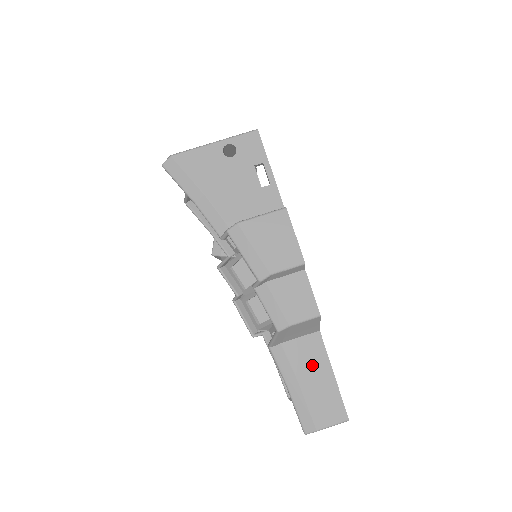
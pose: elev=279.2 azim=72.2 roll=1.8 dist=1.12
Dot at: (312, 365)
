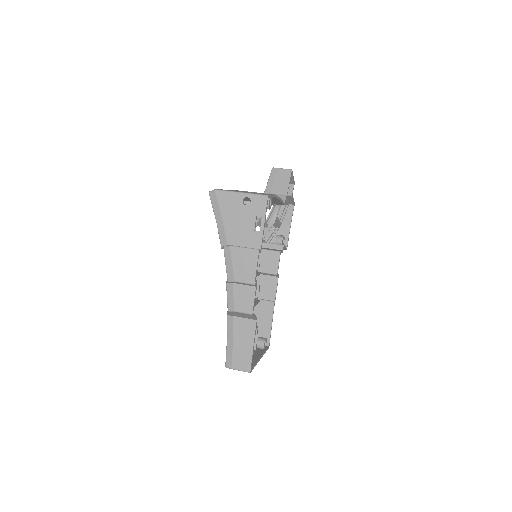
Dot at: (244, 335)
